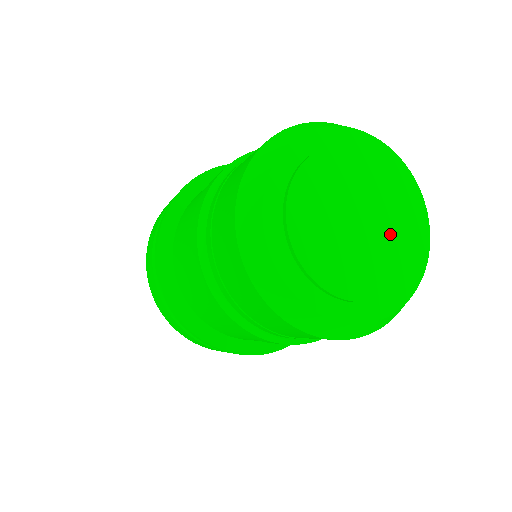
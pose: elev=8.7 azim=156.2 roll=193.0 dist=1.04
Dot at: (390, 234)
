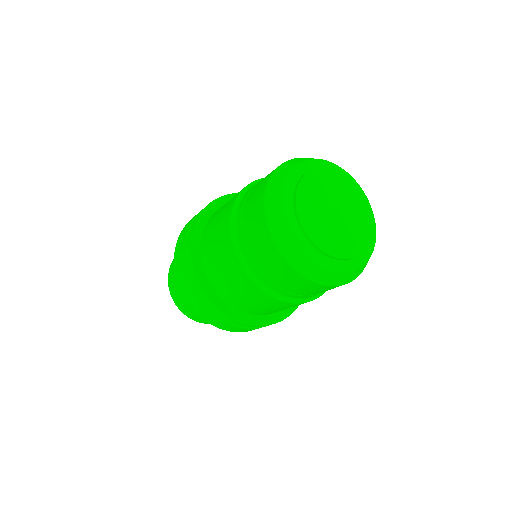
Dot at: (353, 218)
